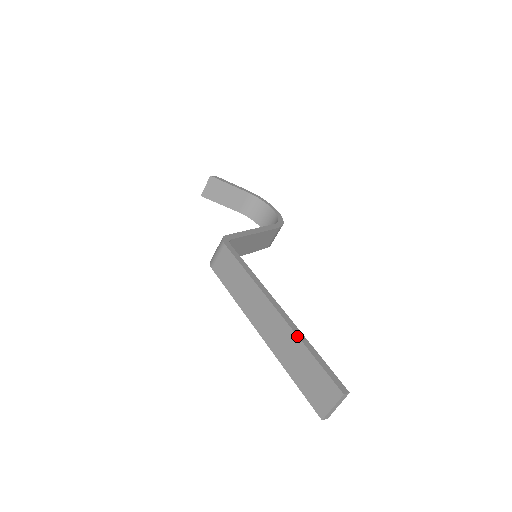
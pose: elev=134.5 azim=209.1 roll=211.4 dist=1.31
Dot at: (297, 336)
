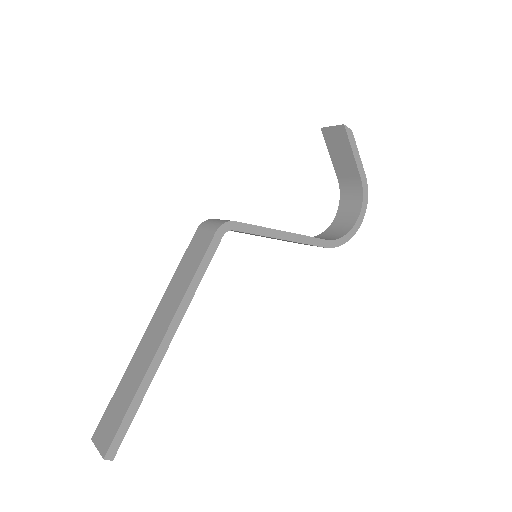
Dot at: (142, 380)
